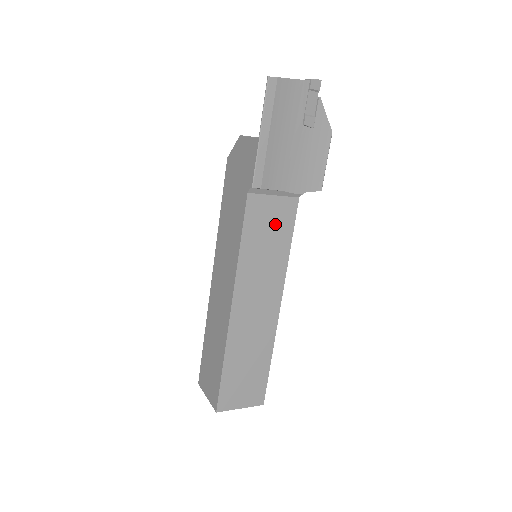
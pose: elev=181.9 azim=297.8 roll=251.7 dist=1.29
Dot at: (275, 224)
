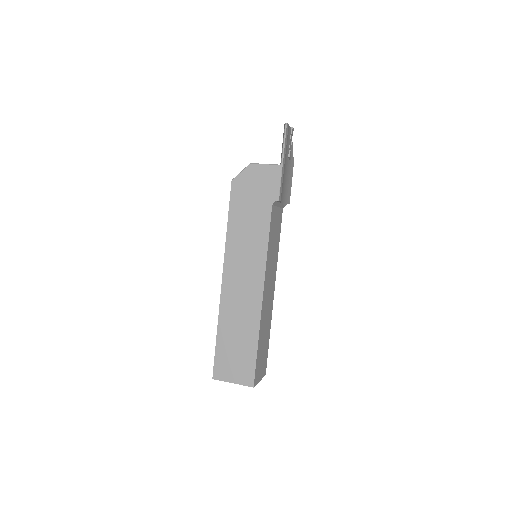
Dot at: (277, 228)
